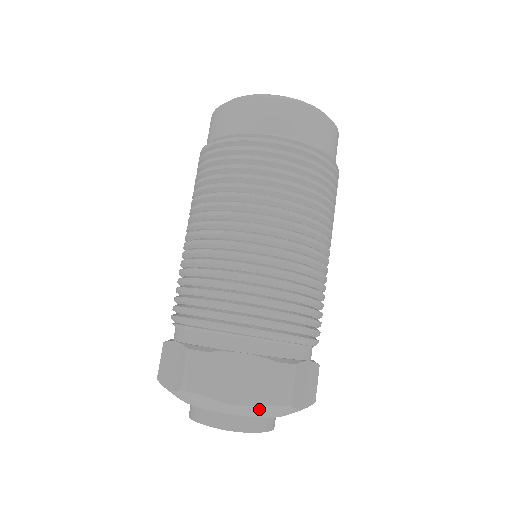
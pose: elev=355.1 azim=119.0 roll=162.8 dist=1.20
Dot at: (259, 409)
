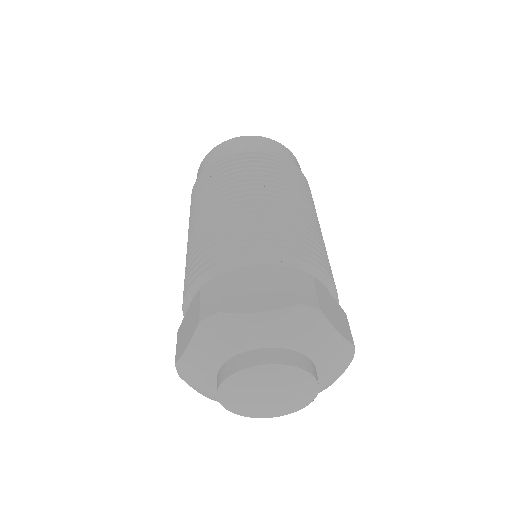
Dot at: (286, 315)
